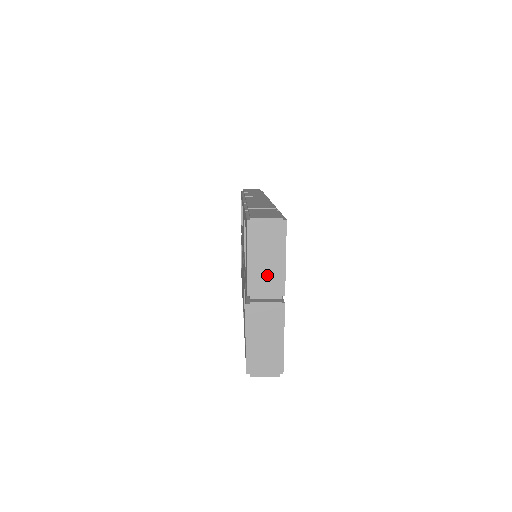
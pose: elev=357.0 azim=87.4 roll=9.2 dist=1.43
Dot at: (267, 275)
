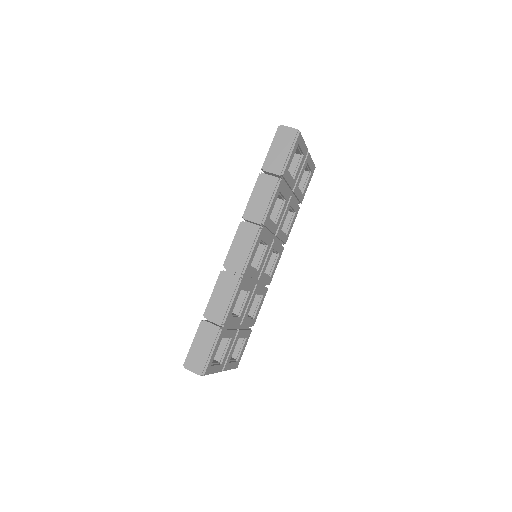
Dot at: occluded
